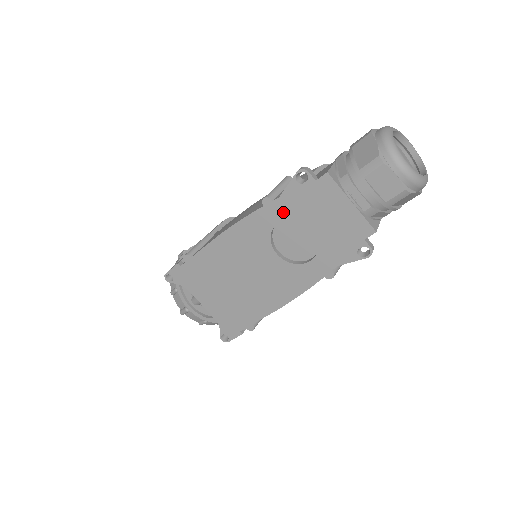
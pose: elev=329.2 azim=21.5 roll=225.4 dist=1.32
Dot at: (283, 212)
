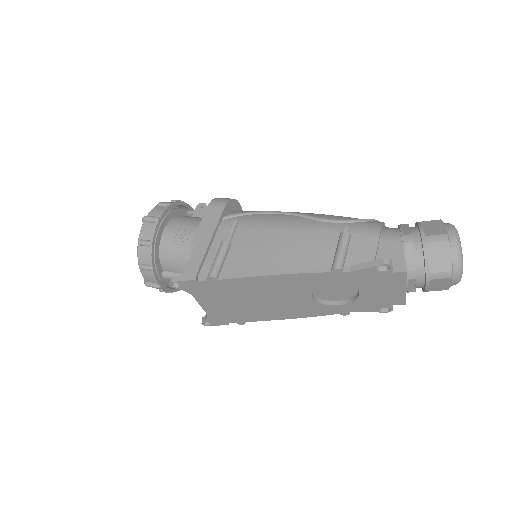
Dot at: (344, 279)
